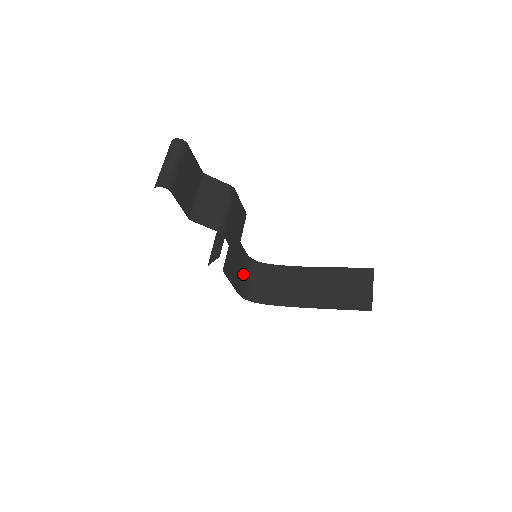
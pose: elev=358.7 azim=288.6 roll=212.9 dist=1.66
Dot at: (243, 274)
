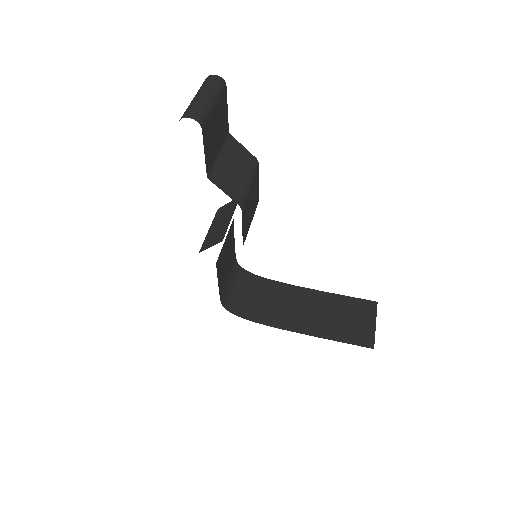
Dot at: (228, 278)
